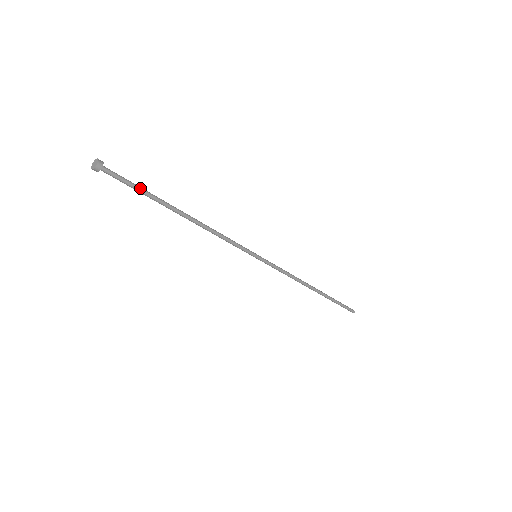
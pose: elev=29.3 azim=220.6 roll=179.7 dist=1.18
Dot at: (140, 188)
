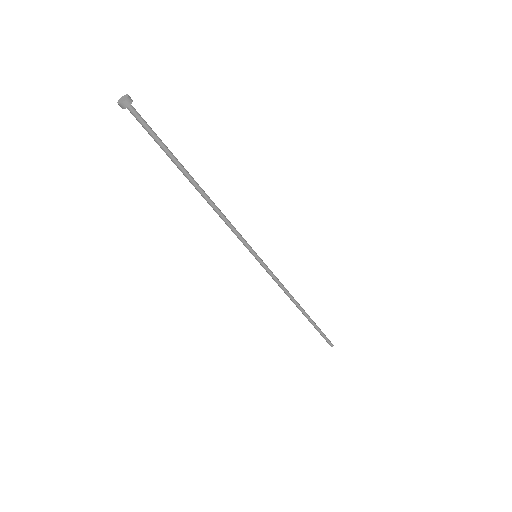
Dot at: occluded
